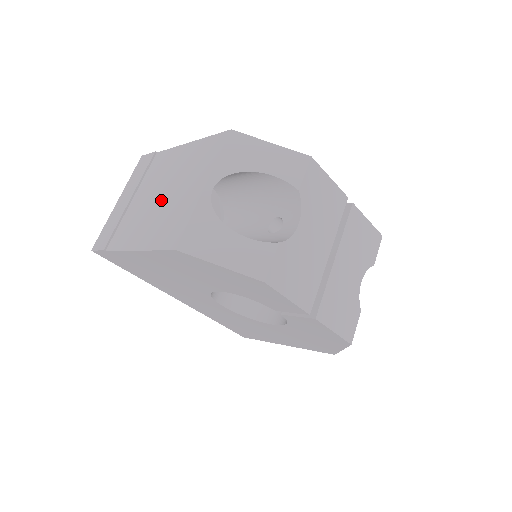
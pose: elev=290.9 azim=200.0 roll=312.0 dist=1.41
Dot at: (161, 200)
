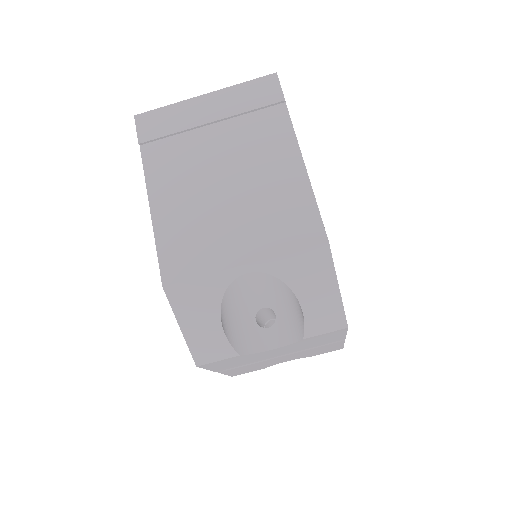
Dot at: (217, 192)
